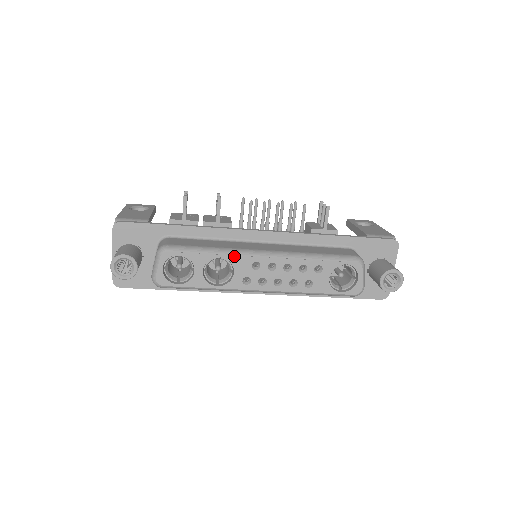
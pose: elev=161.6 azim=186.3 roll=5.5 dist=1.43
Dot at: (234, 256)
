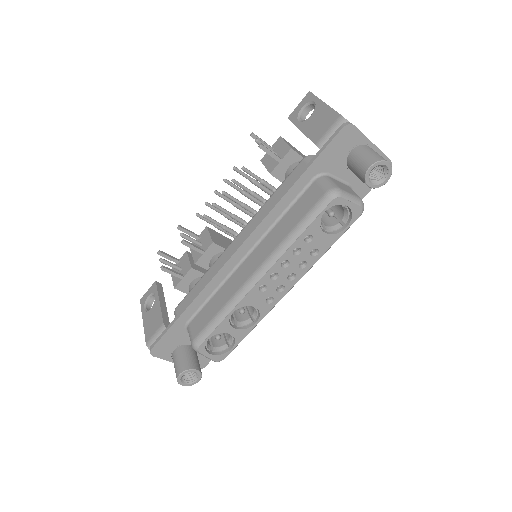
Dot at: (240, 302)
